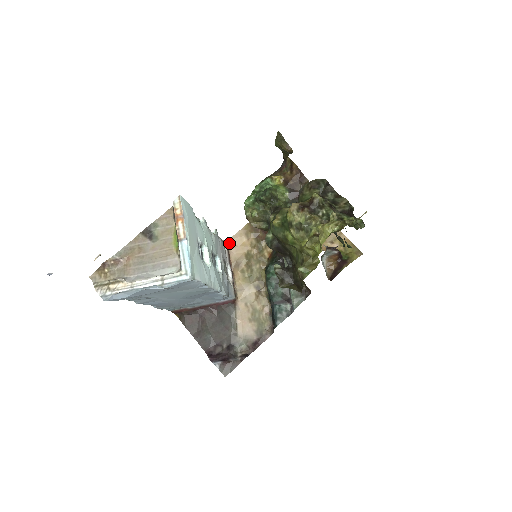
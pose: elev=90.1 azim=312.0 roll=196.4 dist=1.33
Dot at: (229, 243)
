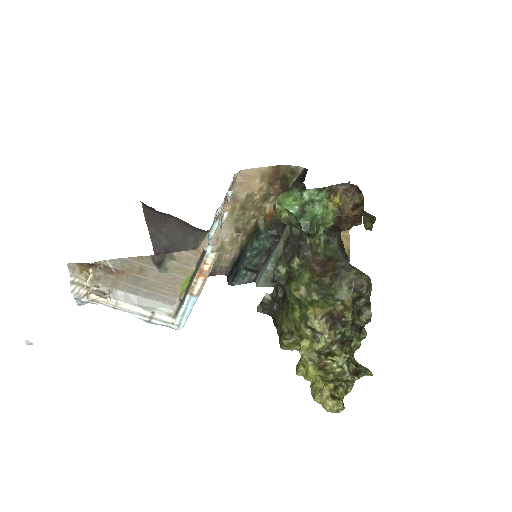
Dot at: (239, 173)
